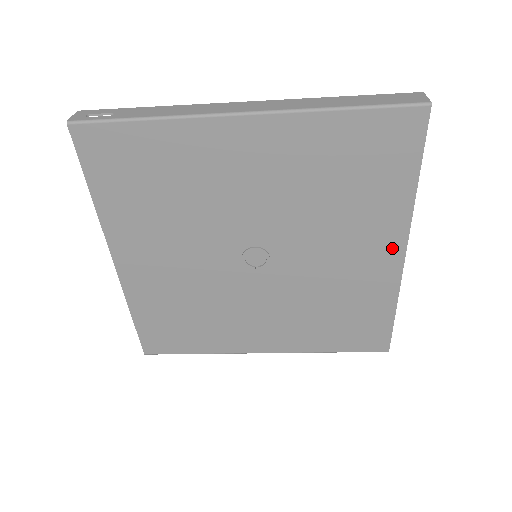
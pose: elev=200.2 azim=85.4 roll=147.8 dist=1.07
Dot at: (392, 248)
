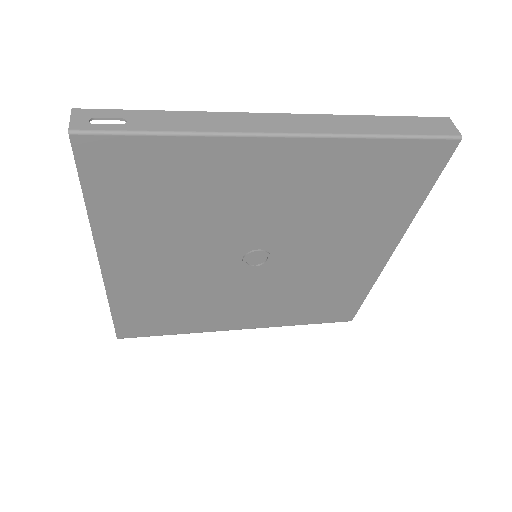
Dot at: (383, 248)
